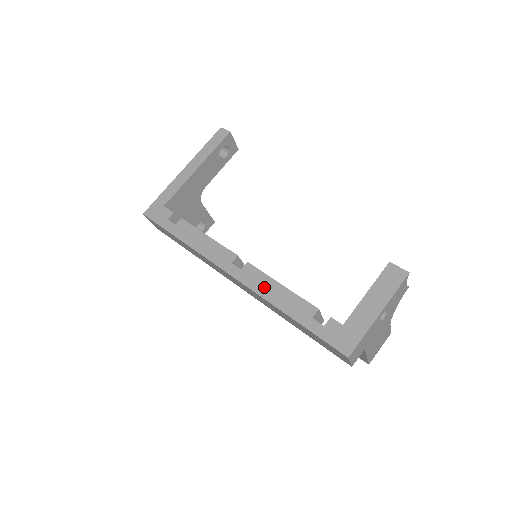
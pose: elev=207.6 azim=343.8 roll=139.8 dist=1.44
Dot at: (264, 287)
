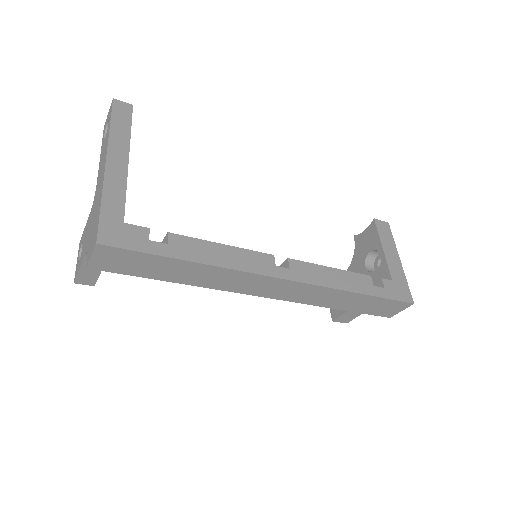
Dot at: (323, 277)
